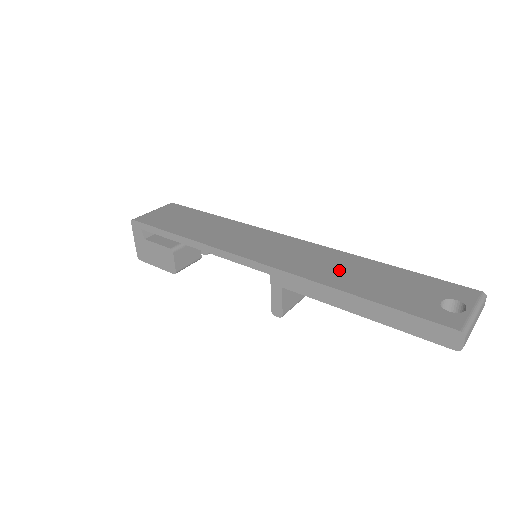
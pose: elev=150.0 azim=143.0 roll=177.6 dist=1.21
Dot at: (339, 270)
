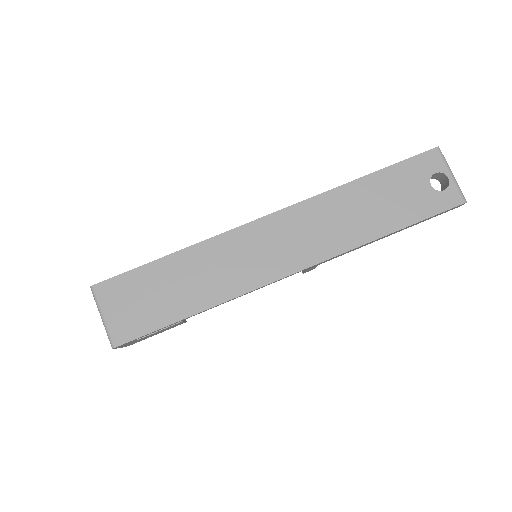
Dot at: (349, 219)
